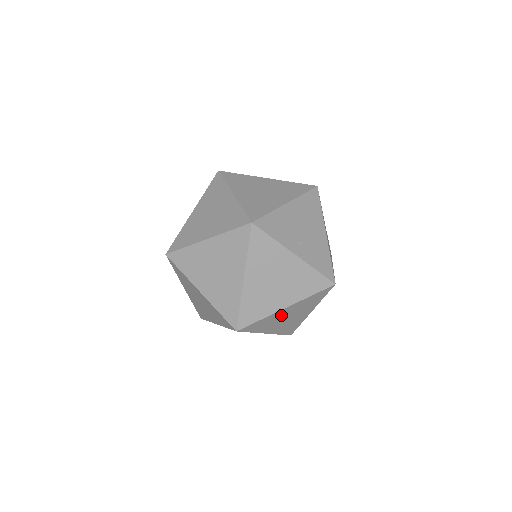
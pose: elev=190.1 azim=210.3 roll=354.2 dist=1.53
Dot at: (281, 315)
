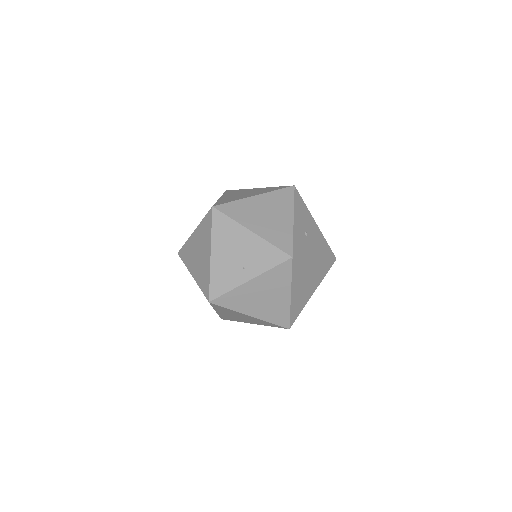
Dot at: (298, 294)
